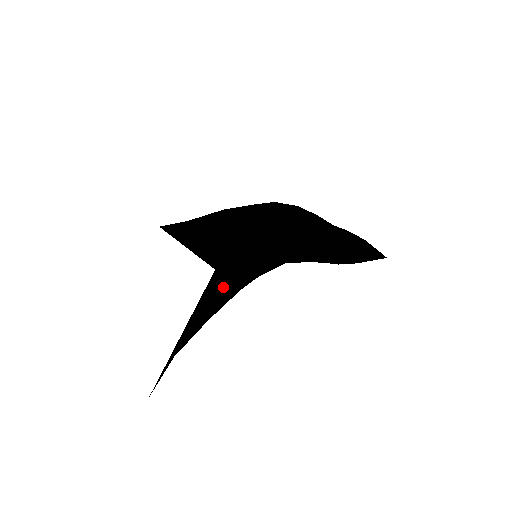
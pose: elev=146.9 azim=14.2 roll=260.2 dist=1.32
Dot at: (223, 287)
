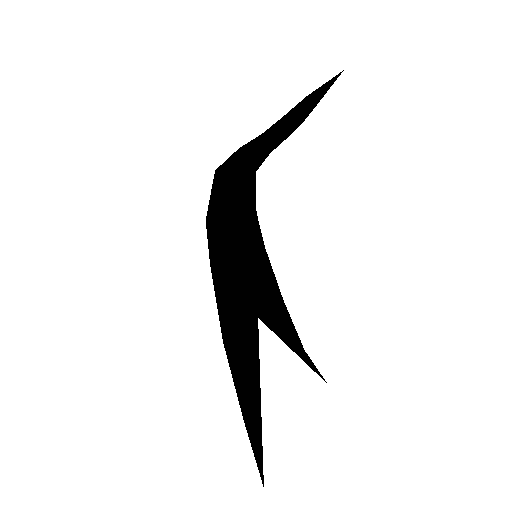
Dot at: (265, 288)
